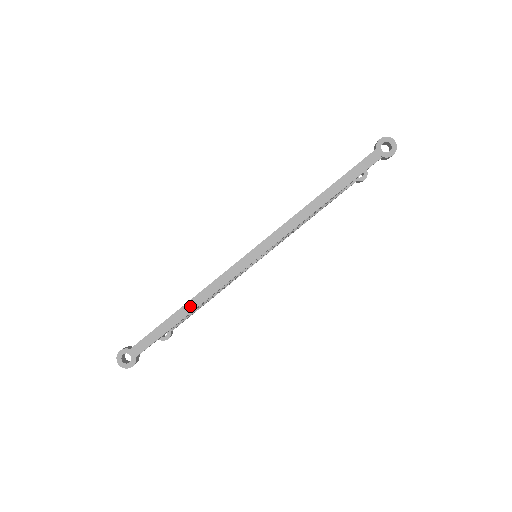
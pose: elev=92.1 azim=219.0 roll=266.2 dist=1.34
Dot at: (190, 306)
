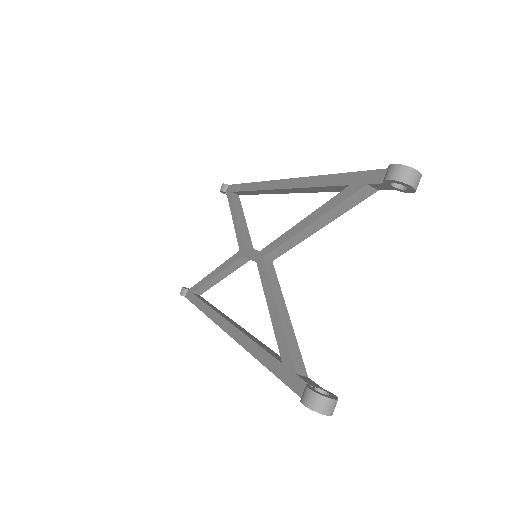
Dot at: occluded
